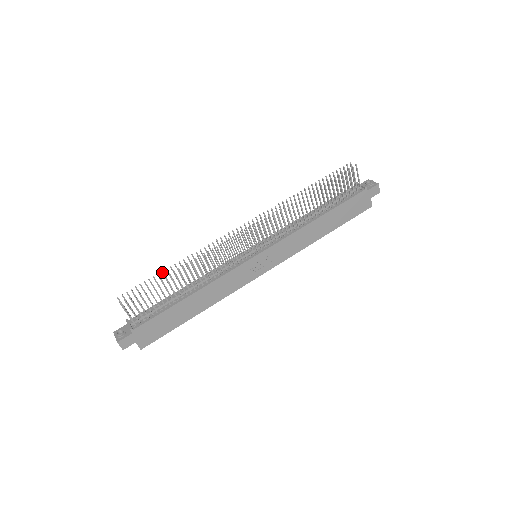
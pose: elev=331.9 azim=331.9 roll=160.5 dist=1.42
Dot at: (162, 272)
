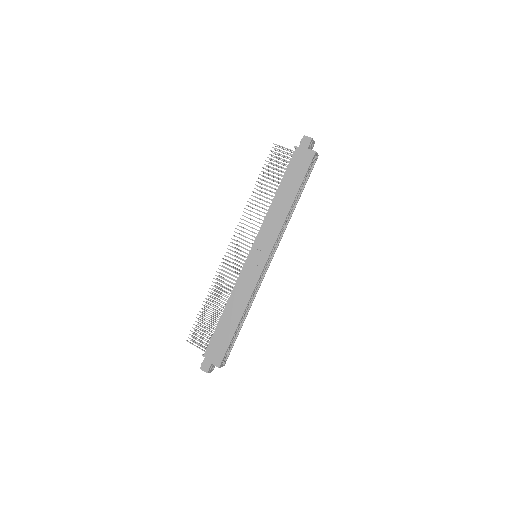
Dot at: (204, 308)
